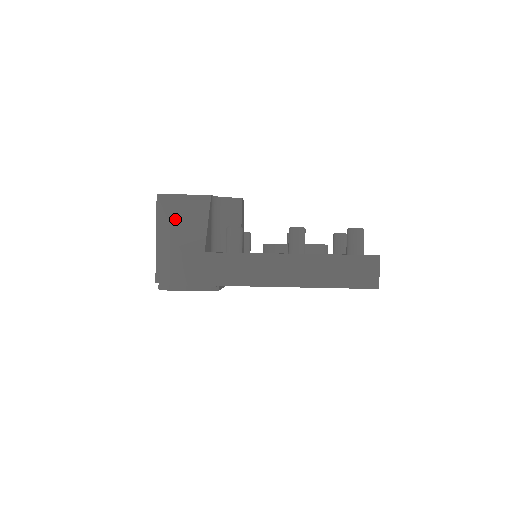
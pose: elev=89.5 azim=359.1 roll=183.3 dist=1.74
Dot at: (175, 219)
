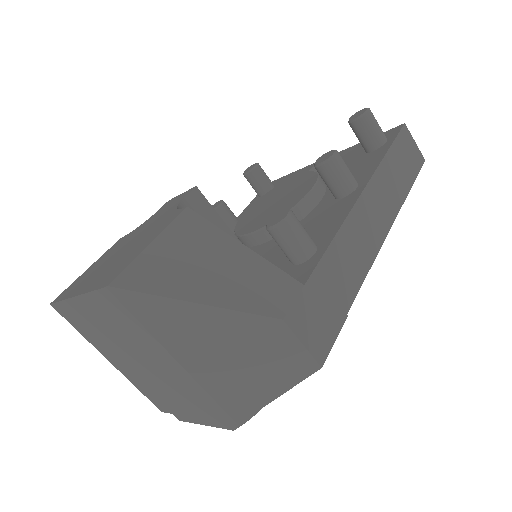
Dot at: (200, 289)
